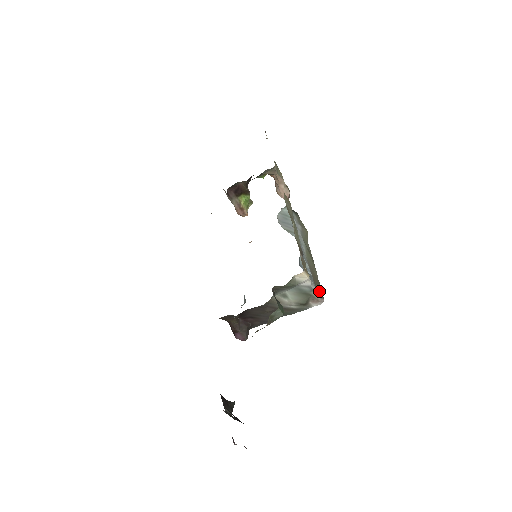
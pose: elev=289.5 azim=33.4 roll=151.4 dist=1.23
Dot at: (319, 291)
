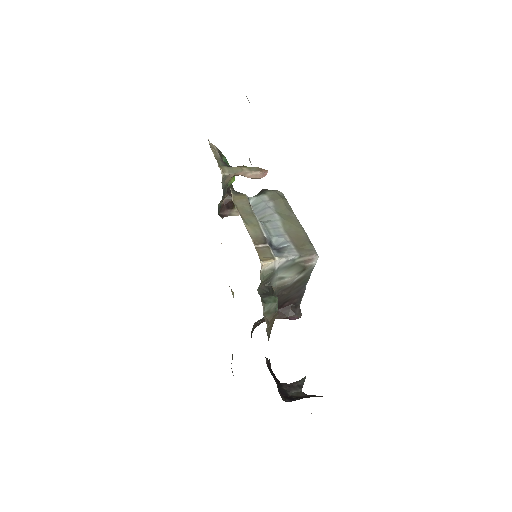
Dot at: (305, 251)
